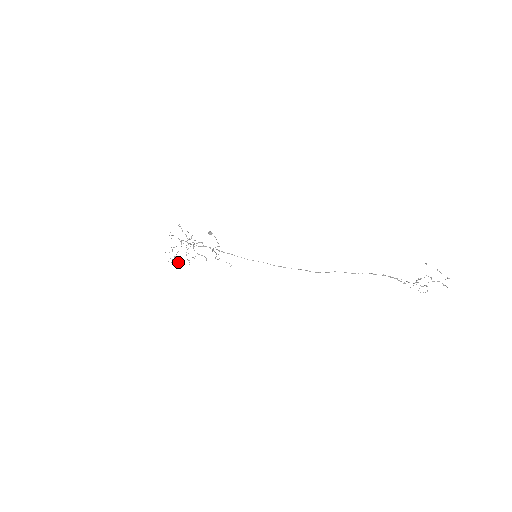
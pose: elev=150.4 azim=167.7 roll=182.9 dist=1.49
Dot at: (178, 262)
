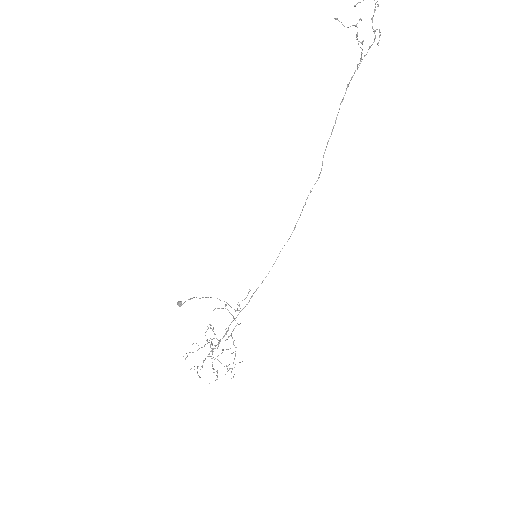
Dot at: occluded
